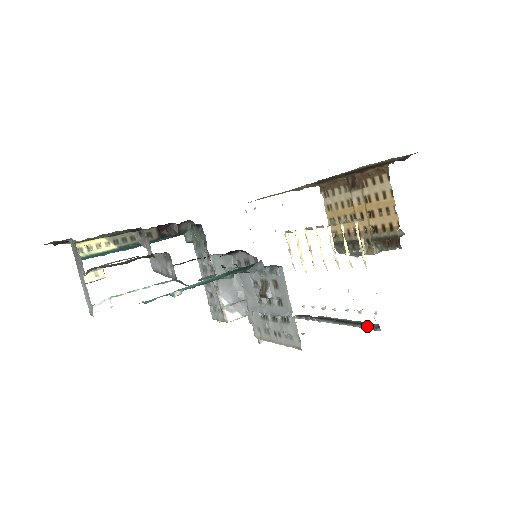
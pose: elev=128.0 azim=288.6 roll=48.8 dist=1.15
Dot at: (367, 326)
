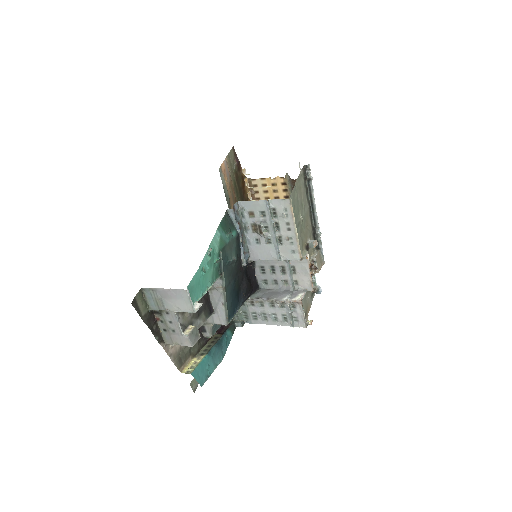
Dot at: (308, 176)
